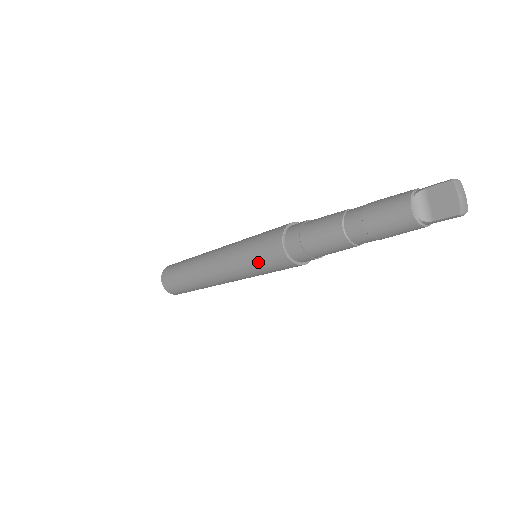
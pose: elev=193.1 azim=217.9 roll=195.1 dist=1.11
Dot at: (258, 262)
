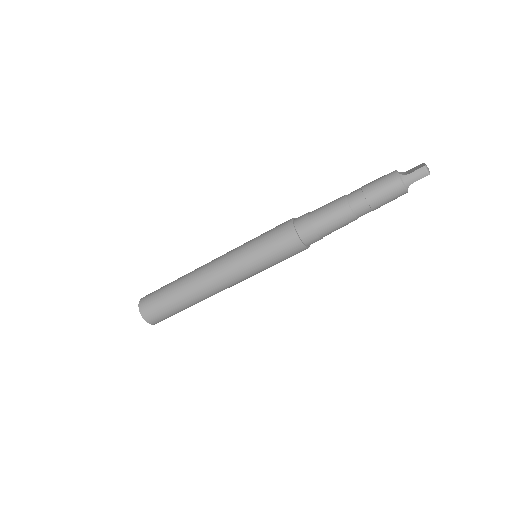
Dot at: (263, 236)
